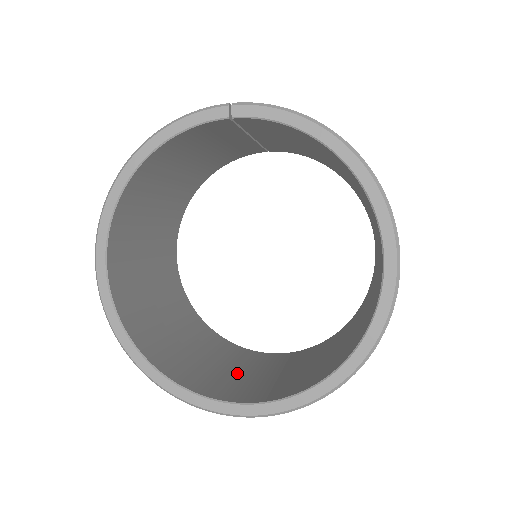
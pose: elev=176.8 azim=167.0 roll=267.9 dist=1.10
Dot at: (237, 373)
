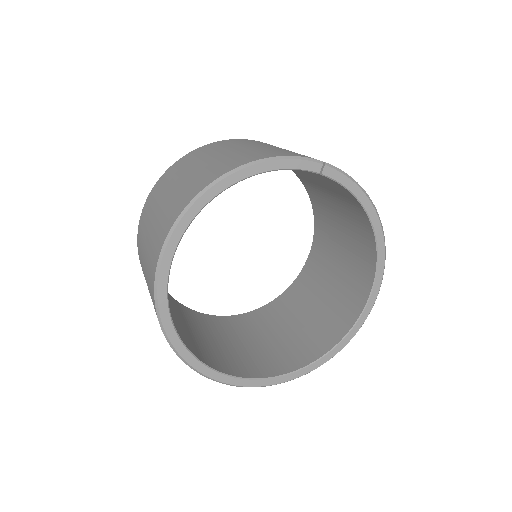
Dot at: (213, 342)
